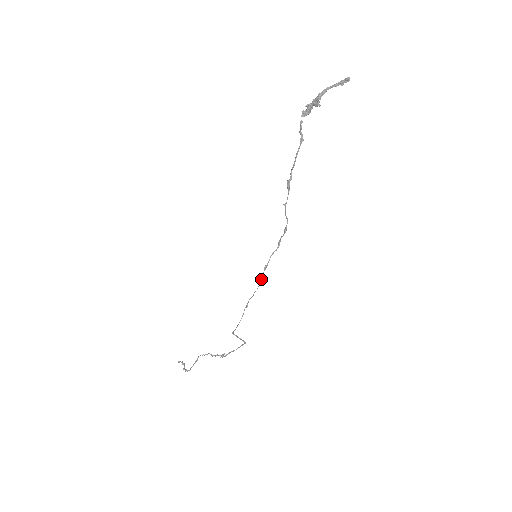
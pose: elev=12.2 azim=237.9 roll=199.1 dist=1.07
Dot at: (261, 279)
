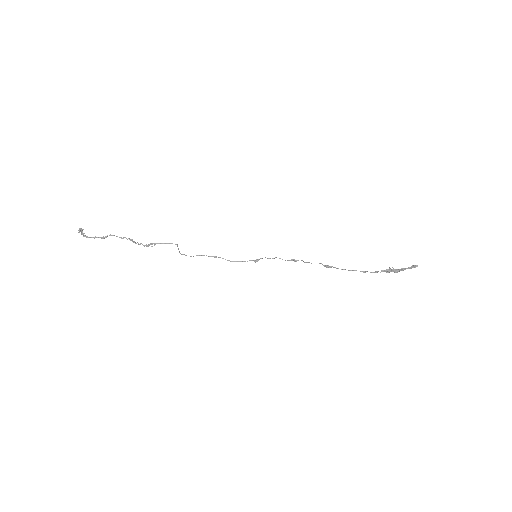
Dot at: occluded
